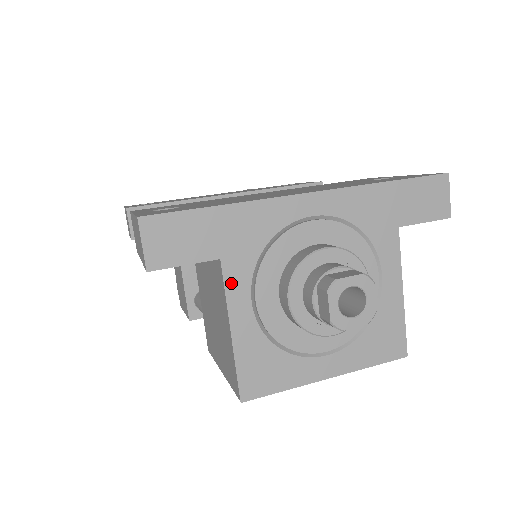
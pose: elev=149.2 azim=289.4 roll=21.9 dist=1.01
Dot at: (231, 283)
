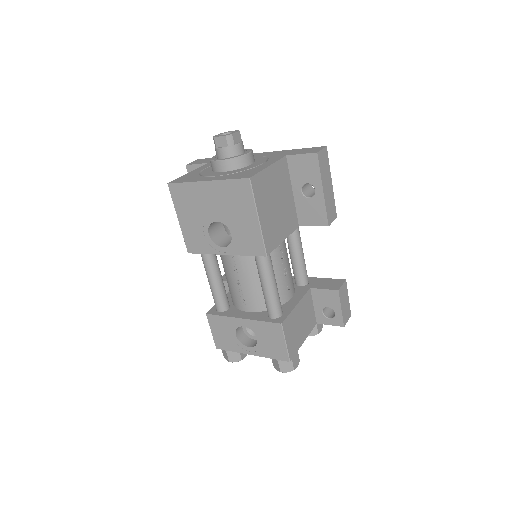
Dot at: (205, 166)
